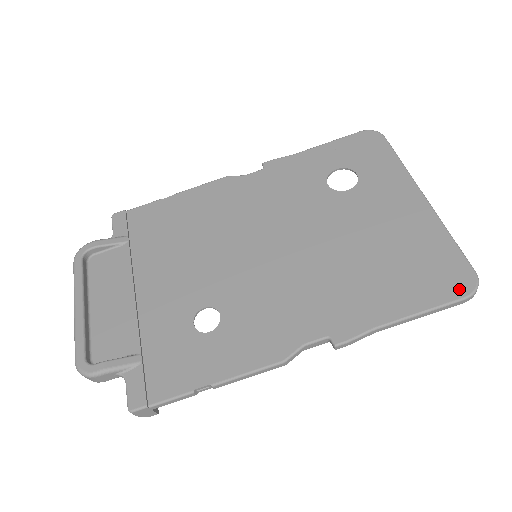
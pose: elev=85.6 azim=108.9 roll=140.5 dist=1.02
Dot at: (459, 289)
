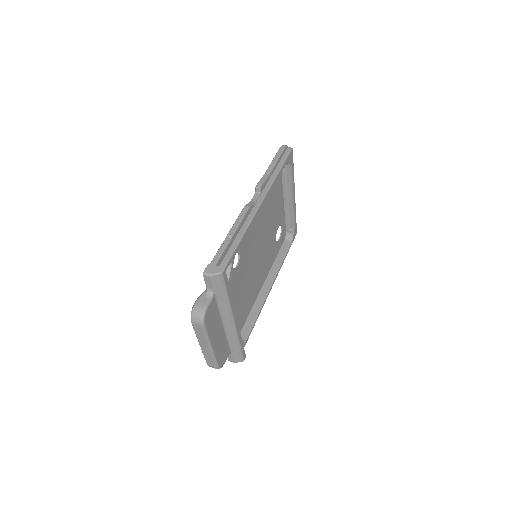
Dot at: occluded
